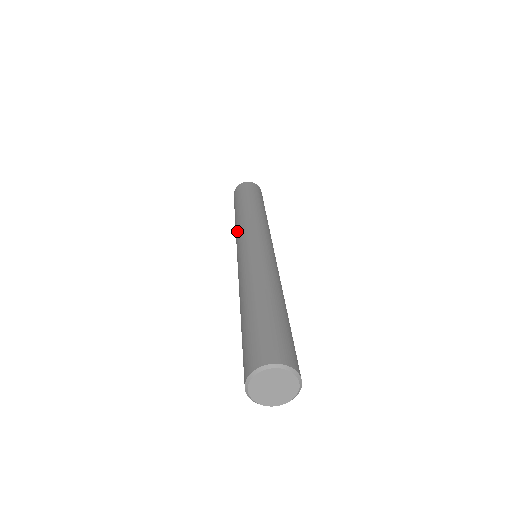
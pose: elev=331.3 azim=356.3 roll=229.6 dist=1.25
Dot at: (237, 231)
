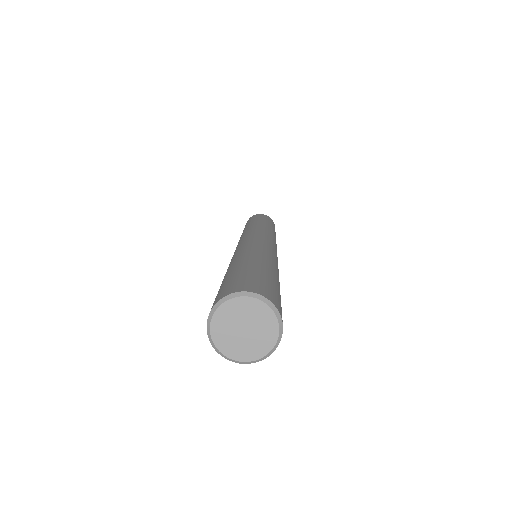
Dot at: (253, 228)
